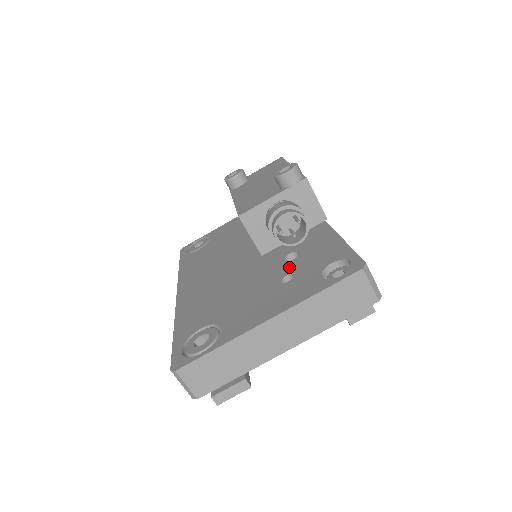
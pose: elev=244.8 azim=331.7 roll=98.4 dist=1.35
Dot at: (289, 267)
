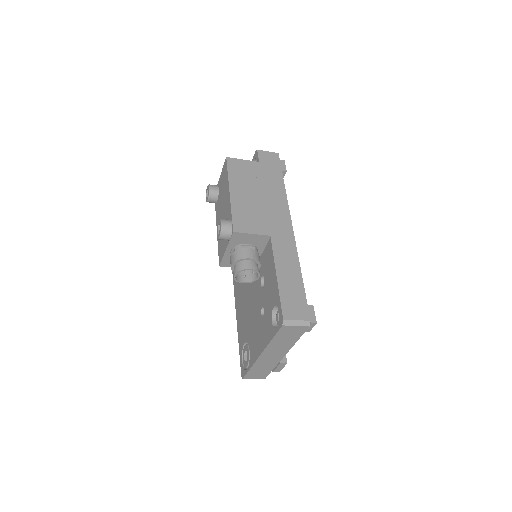
Dot at: (262, 297)
